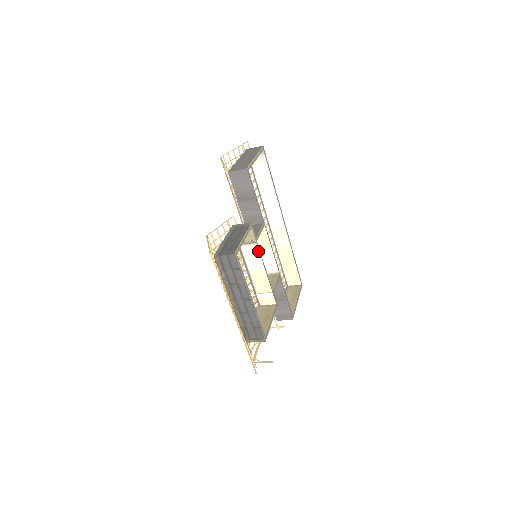
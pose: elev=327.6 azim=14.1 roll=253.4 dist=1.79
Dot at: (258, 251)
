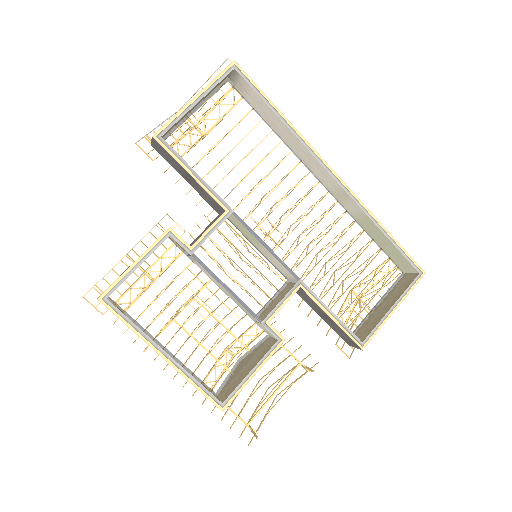
Dot at: (202, 267)
